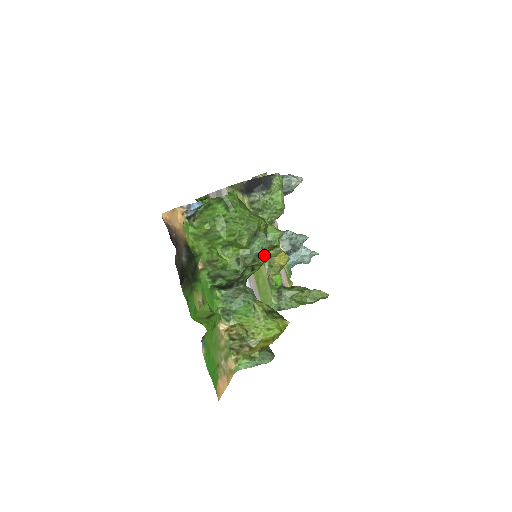
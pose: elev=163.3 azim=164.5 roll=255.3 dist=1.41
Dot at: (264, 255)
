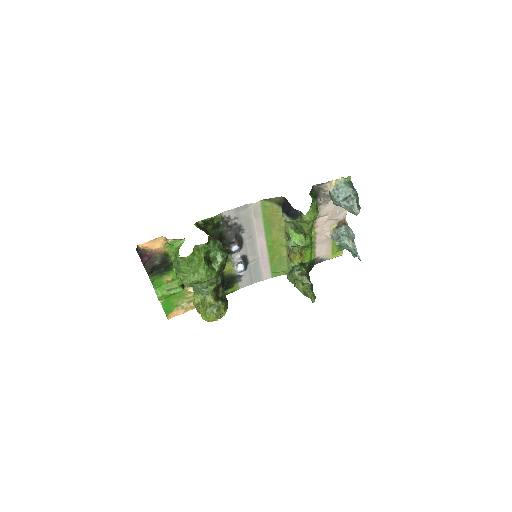
Dot at: (210, 287)
